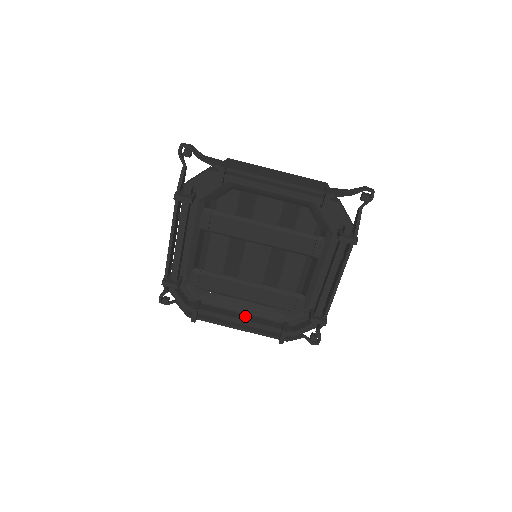
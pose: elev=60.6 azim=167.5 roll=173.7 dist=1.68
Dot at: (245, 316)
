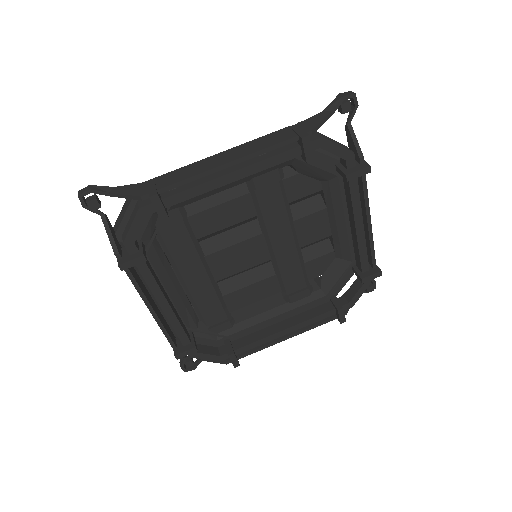
Dot at: (171, 302)
